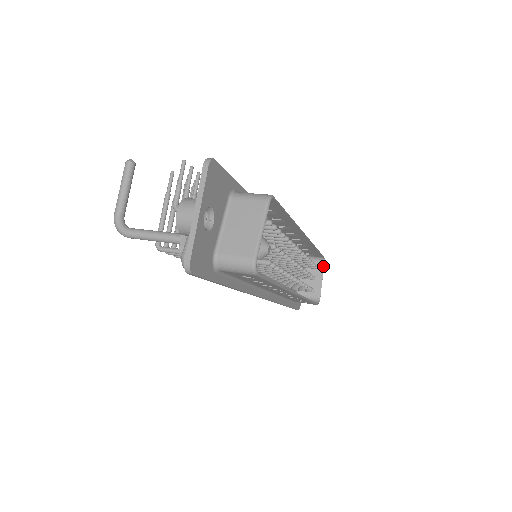
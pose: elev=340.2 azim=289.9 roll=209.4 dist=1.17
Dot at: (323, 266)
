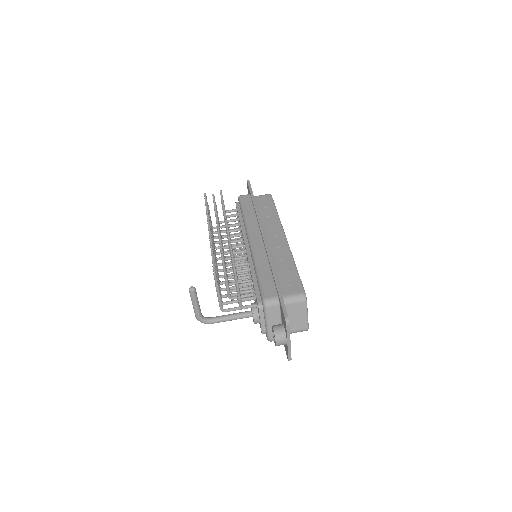
Dot at: occluded
